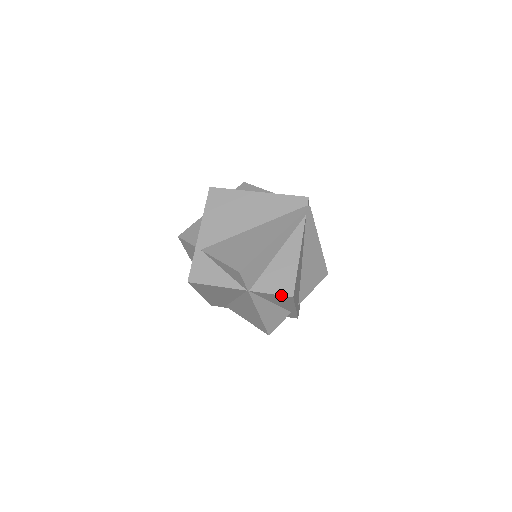
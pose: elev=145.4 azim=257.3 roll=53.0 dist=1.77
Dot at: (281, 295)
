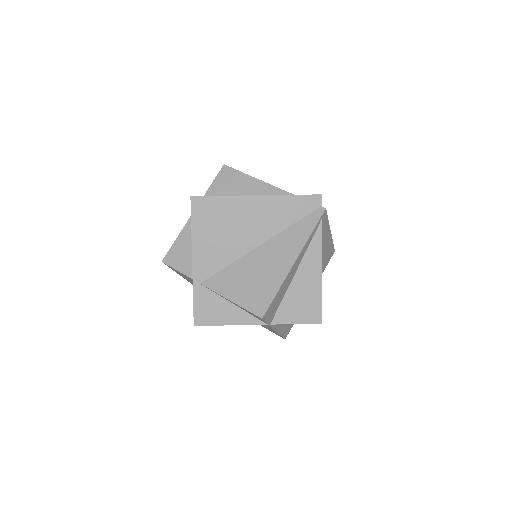
Dot at: (308, 323)
